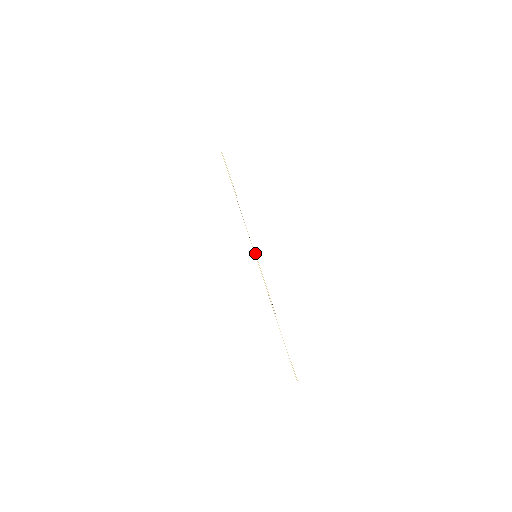
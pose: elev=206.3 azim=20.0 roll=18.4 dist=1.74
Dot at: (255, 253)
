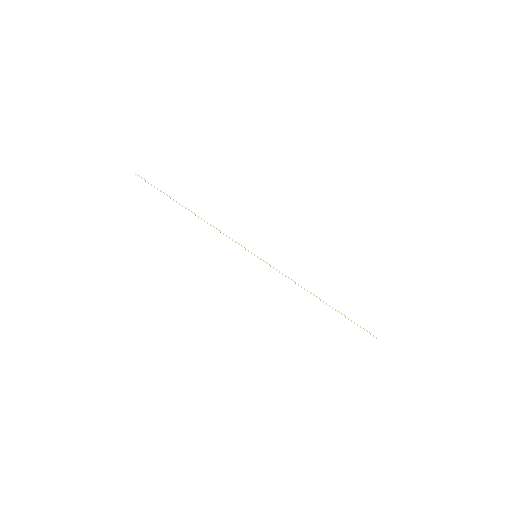
Dot at: (253, 254)
